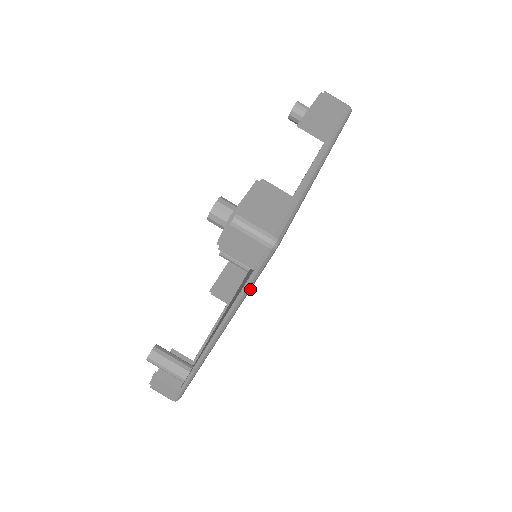
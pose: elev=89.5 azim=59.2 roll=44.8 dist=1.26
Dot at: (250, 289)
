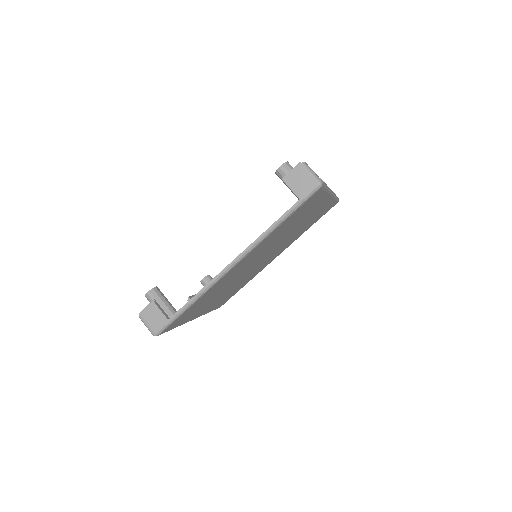
Dot at: (287, 218)
